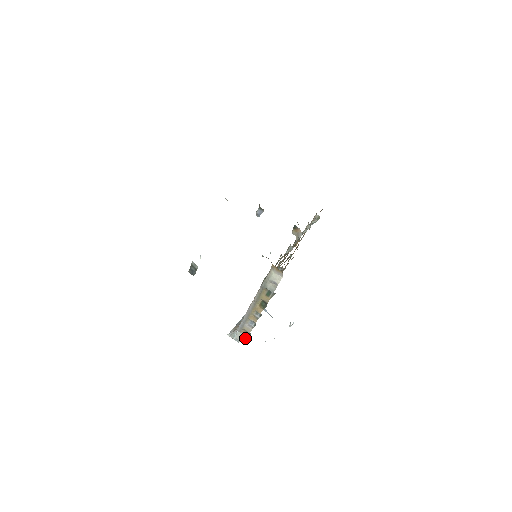
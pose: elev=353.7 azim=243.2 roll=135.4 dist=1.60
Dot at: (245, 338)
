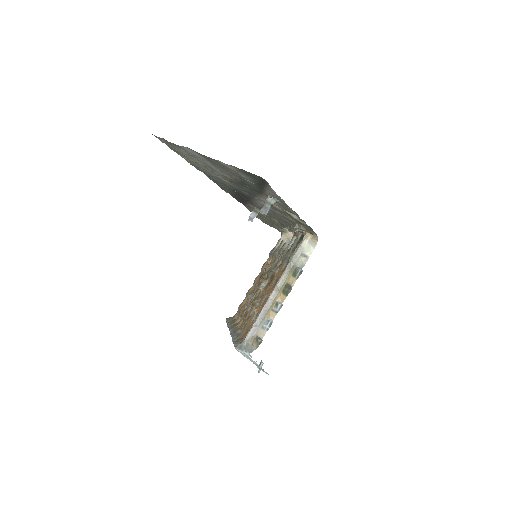
Dot at: (255, 349)
